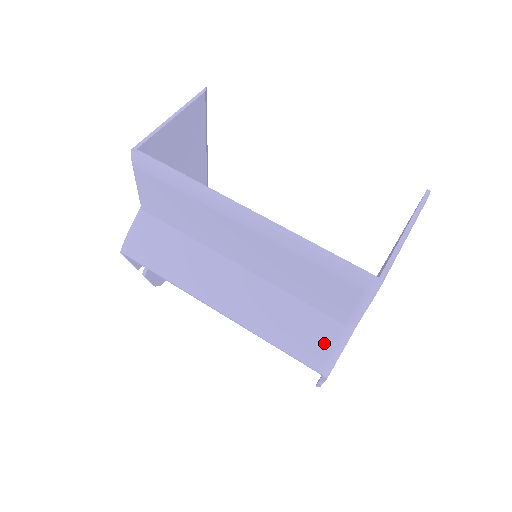
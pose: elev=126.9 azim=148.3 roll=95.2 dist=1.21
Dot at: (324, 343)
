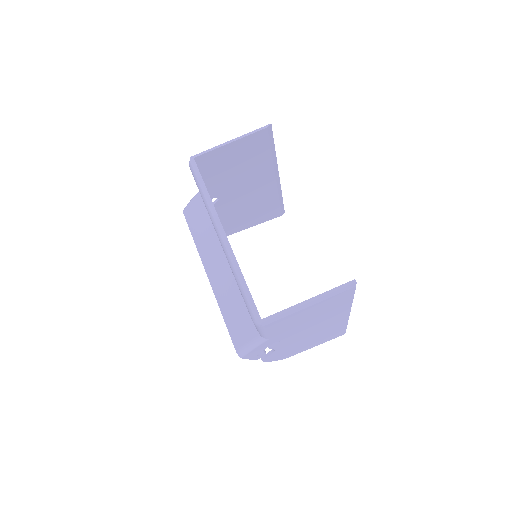
Dot at: (245, 336)
